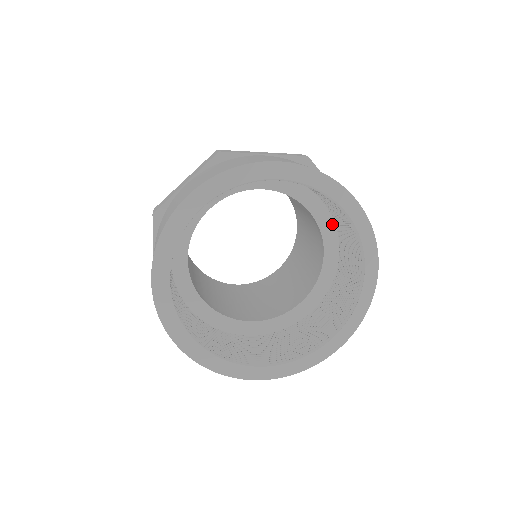
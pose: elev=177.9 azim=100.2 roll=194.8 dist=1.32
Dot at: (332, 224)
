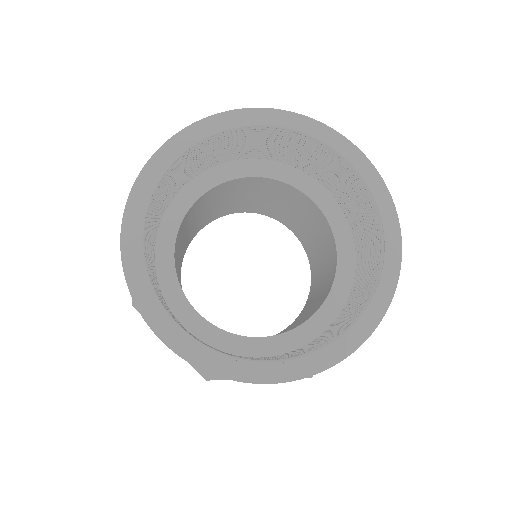
Dot at: (340, 214)
